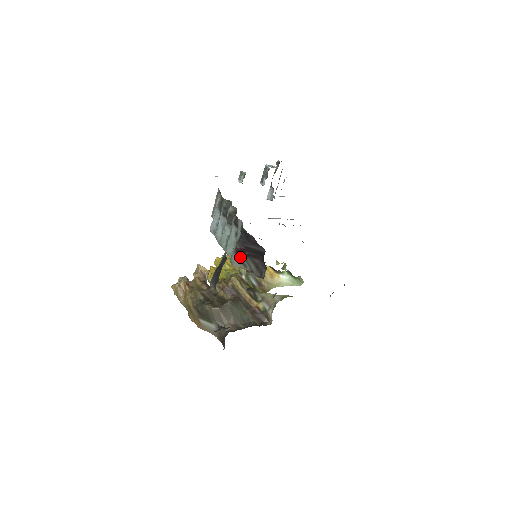
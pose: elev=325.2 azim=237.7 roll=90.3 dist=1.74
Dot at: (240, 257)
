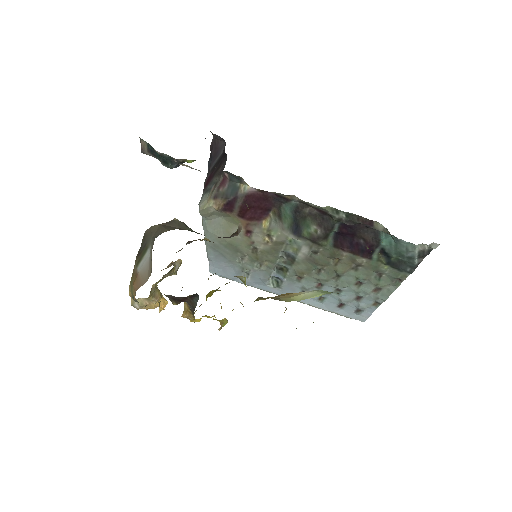
Dot at: (207, 189)
